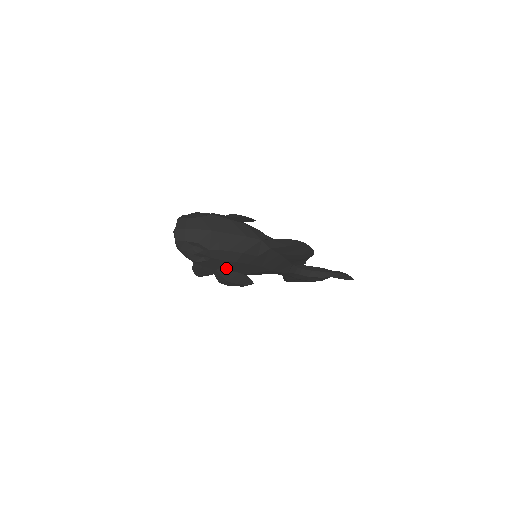
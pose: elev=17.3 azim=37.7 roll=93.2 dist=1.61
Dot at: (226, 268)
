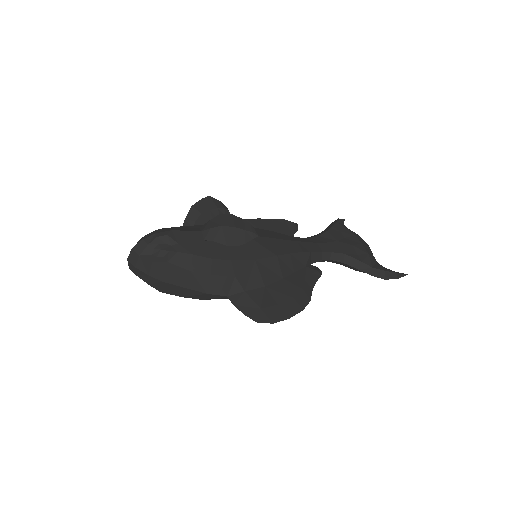
Dot at: occluded
